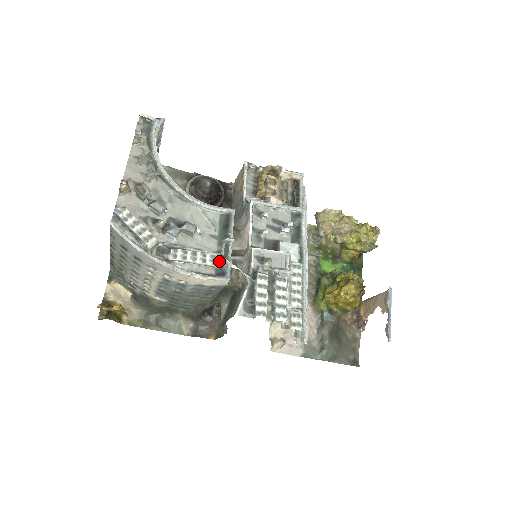
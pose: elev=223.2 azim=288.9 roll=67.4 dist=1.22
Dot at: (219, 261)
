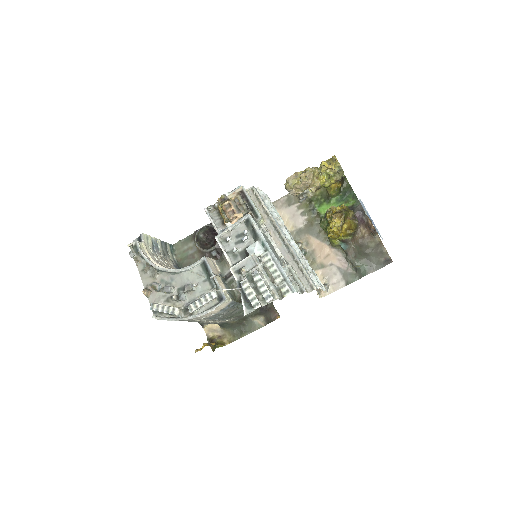
Dot at: (215, 294)
